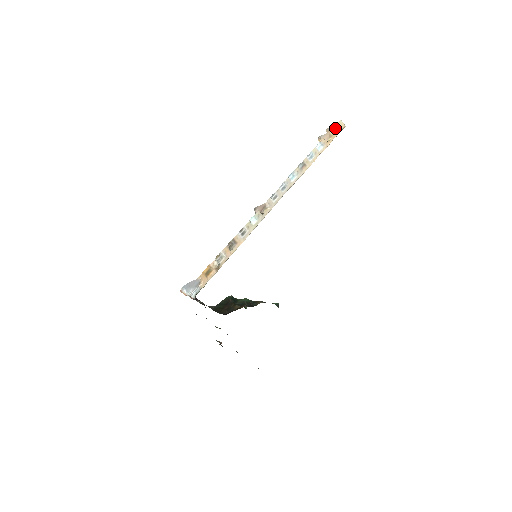
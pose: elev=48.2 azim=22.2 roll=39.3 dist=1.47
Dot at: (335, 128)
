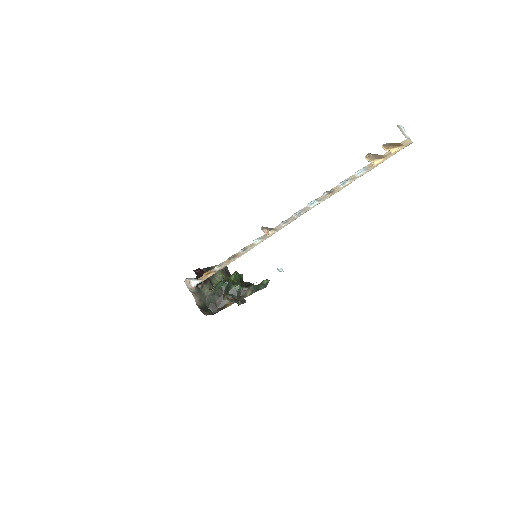
Dot at: (396, 145)
